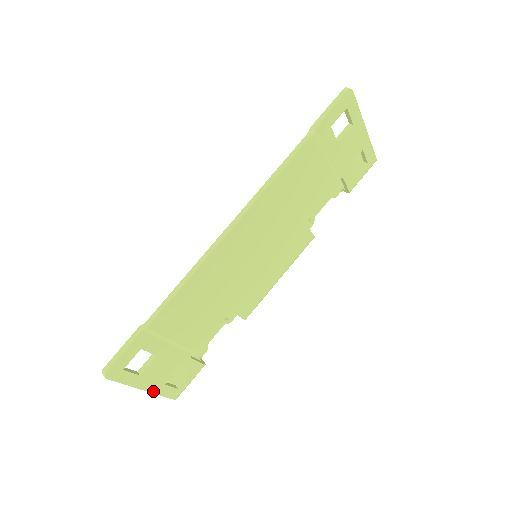
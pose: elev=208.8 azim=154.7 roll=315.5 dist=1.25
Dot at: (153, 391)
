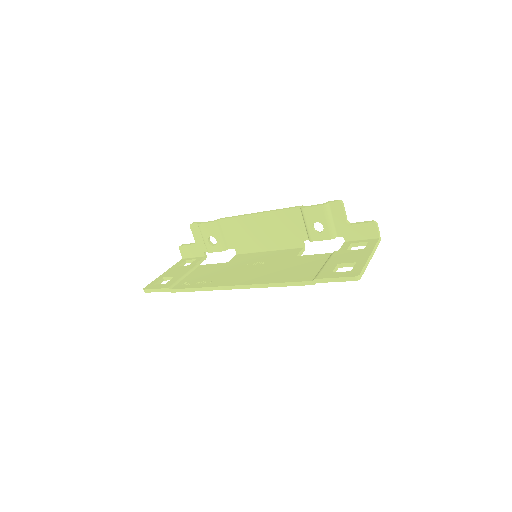
Dot at: occluded
